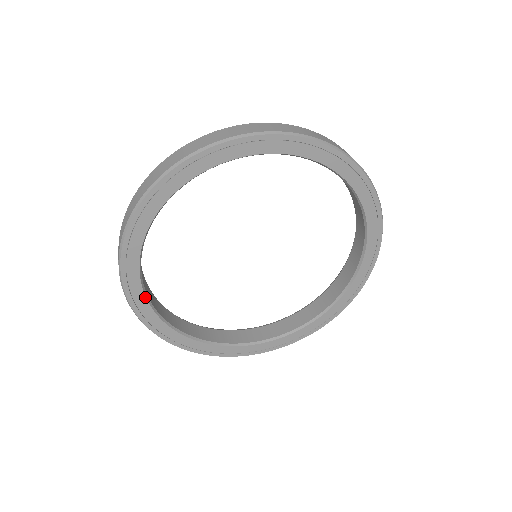
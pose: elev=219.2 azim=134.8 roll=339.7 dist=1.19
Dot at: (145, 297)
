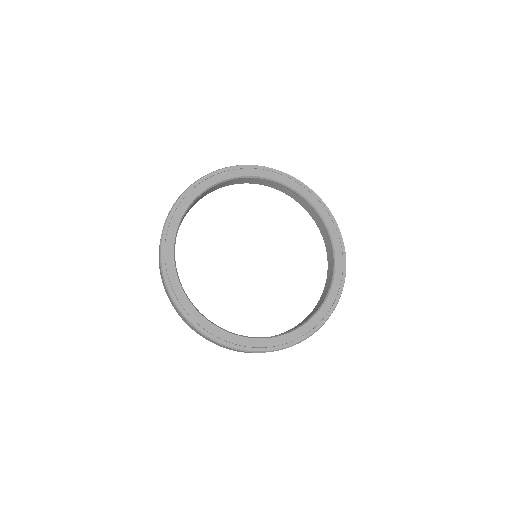
Dot at: (184, 293)
